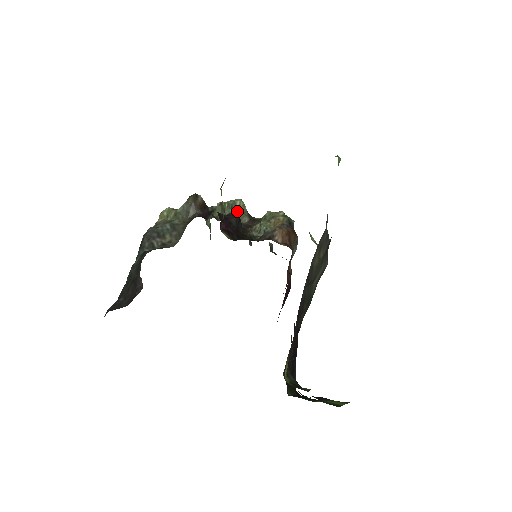
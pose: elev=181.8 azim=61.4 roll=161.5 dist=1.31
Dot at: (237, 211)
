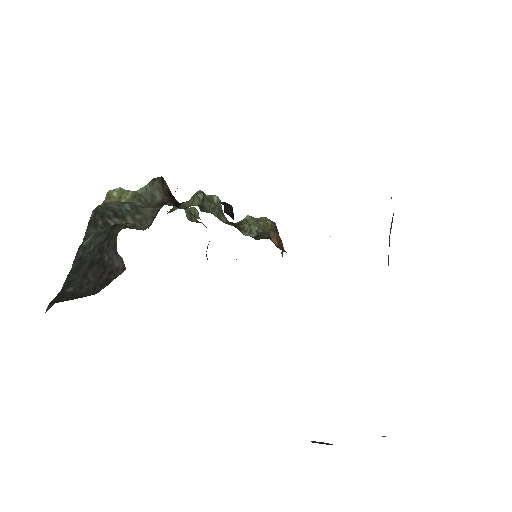
Dot at: (216, 207)
